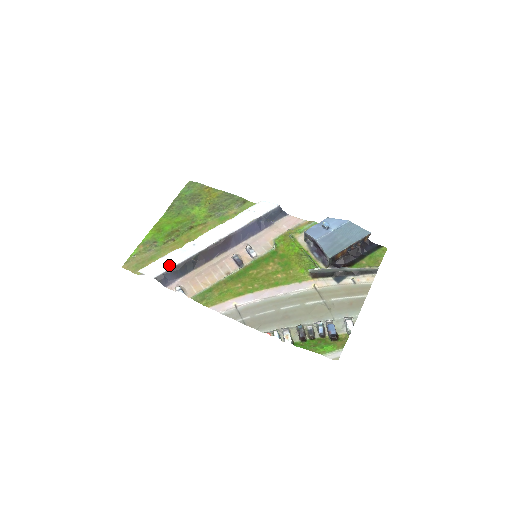
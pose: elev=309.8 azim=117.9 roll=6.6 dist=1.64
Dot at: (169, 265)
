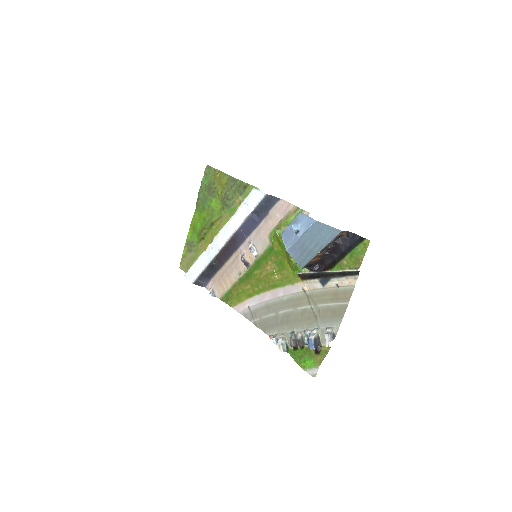
Dot at: (199, 271)
